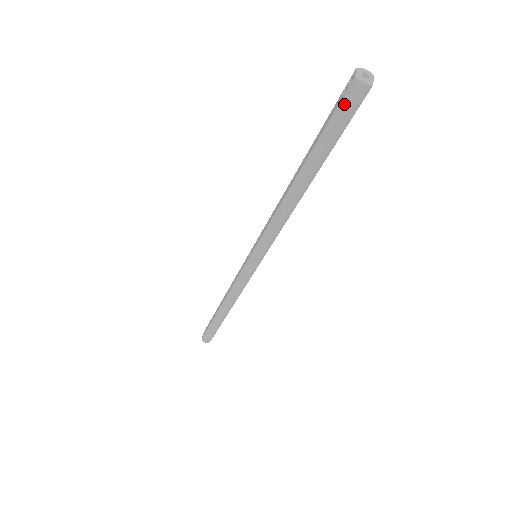
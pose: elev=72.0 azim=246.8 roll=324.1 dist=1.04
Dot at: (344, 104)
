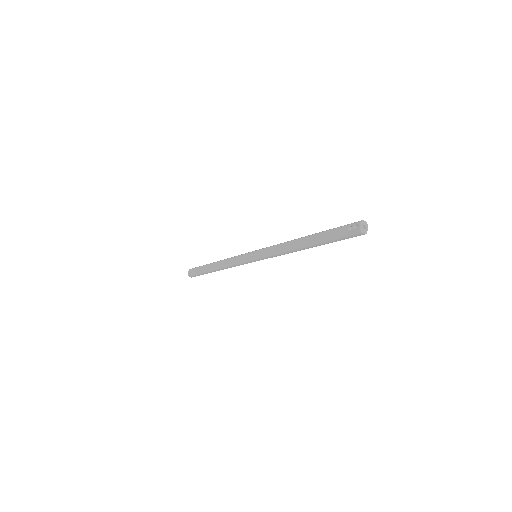
Dot at: (349, 235)
